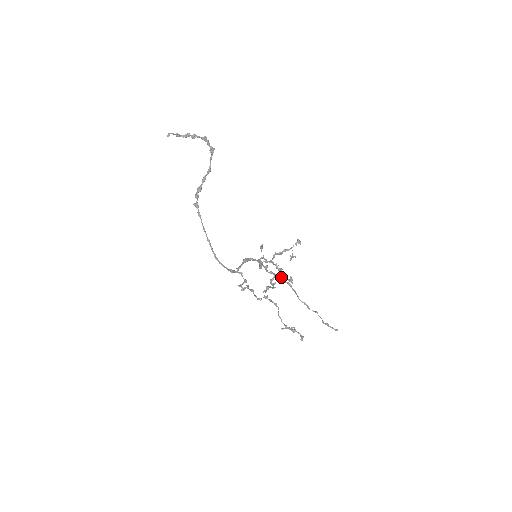
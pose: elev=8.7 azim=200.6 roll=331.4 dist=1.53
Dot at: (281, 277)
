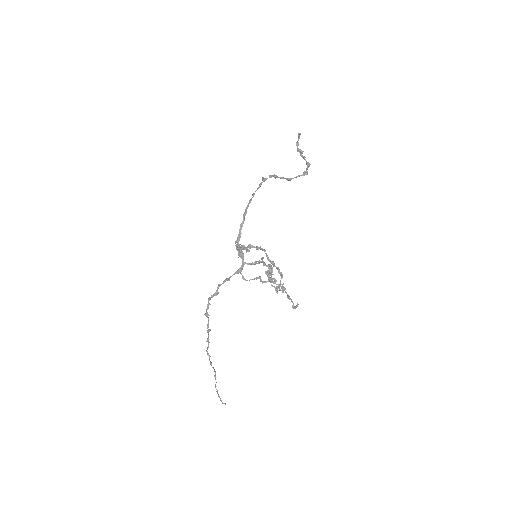
Dot at: occluded
